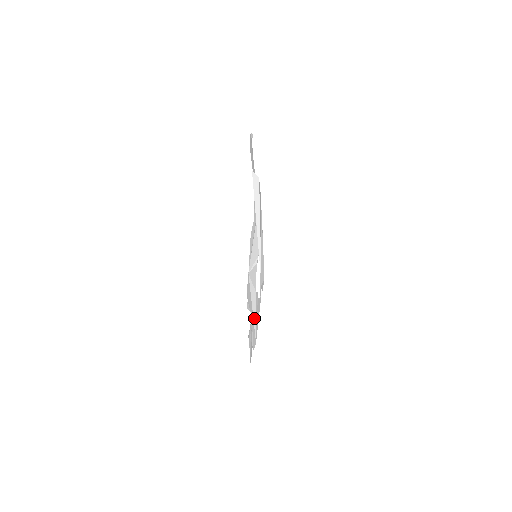
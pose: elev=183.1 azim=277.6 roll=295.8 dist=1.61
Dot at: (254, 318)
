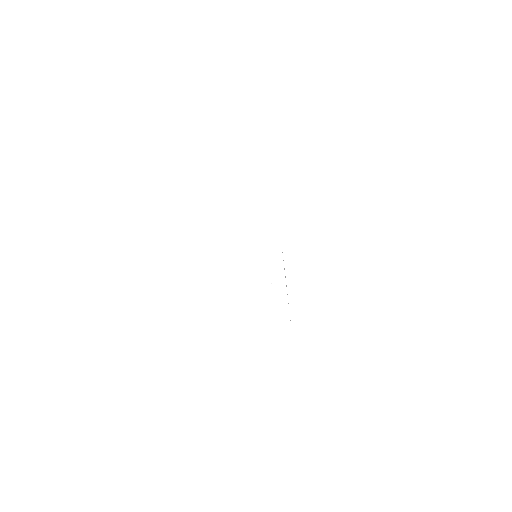
Dot at: occluded
